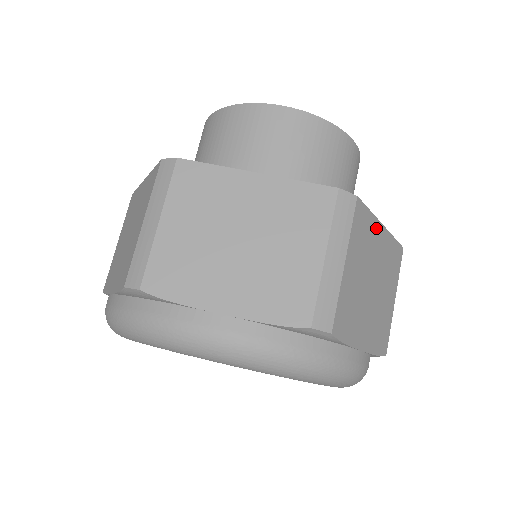
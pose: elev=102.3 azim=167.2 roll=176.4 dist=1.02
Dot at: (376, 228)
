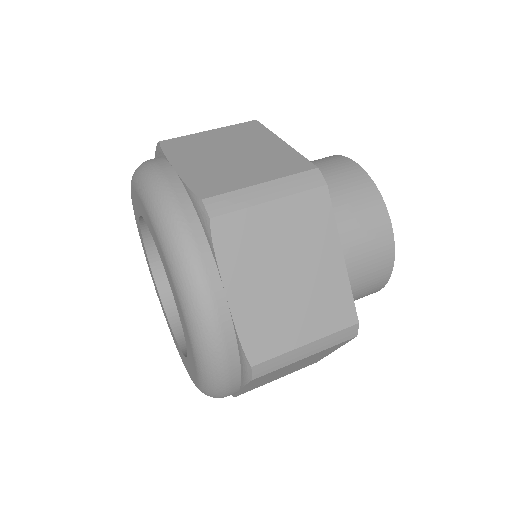
Dot at: (333, 350)
